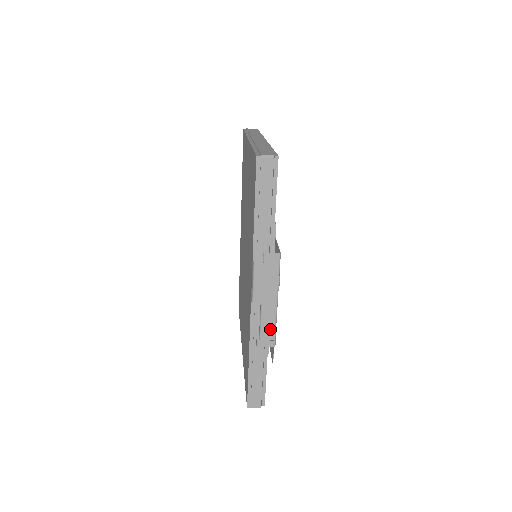
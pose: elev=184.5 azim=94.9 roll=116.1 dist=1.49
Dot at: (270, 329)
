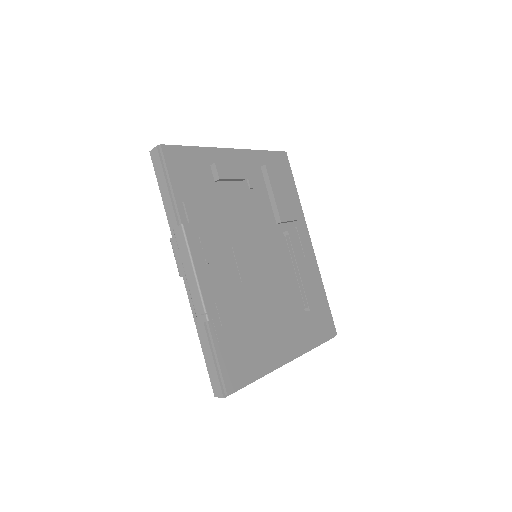
Dot at: (199, 302)
